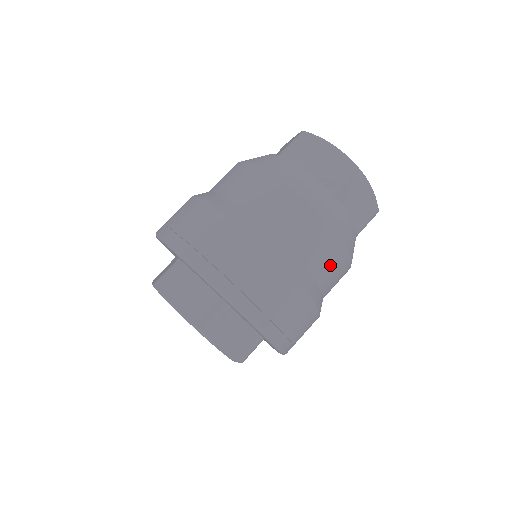
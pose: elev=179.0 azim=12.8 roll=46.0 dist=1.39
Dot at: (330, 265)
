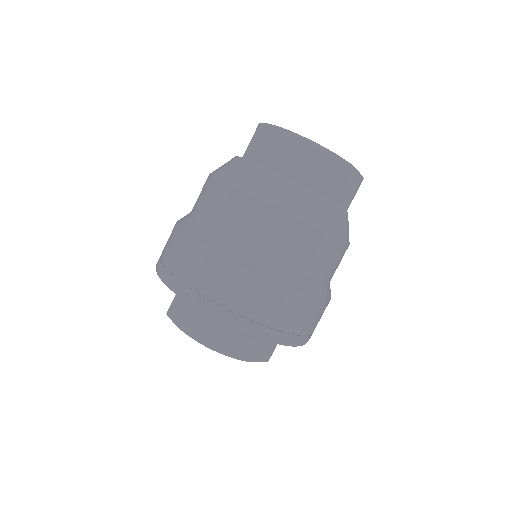
Dot at: occluded
